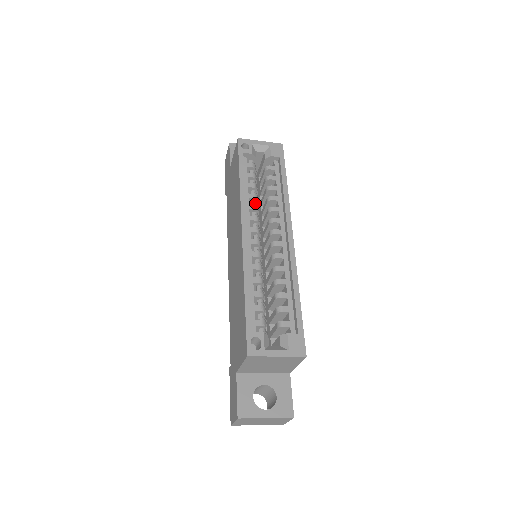
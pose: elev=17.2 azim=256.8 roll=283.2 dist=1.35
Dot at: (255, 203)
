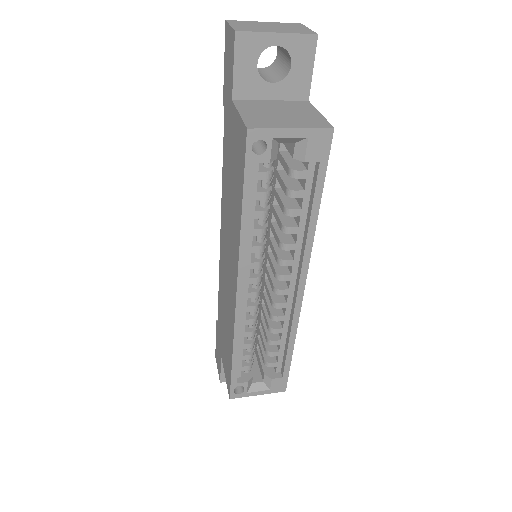
Dot at: (262, 236)
